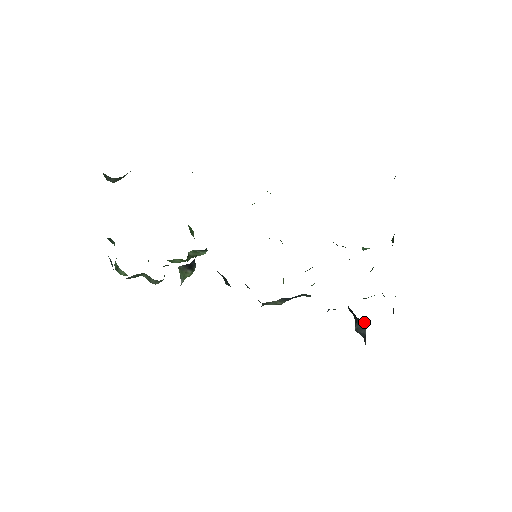
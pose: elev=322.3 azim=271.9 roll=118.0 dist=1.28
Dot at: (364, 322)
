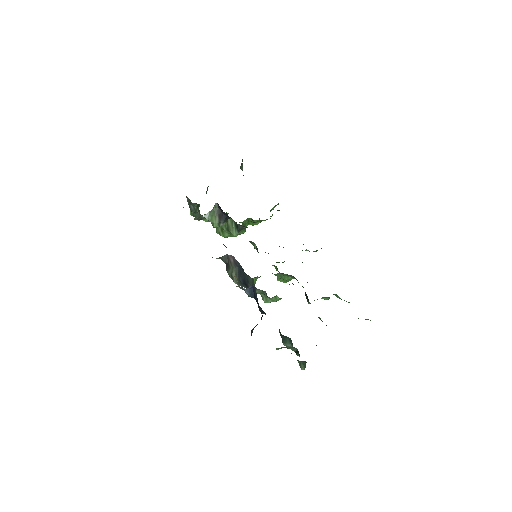
Dot at: occluded
